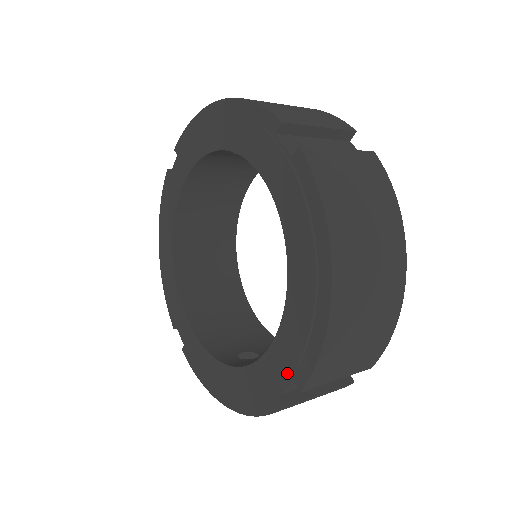
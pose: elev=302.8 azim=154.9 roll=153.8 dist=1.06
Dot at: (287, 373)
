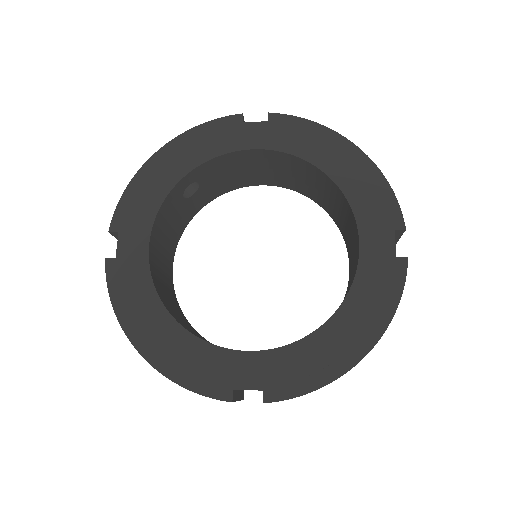
Dot at: (387, 229)
